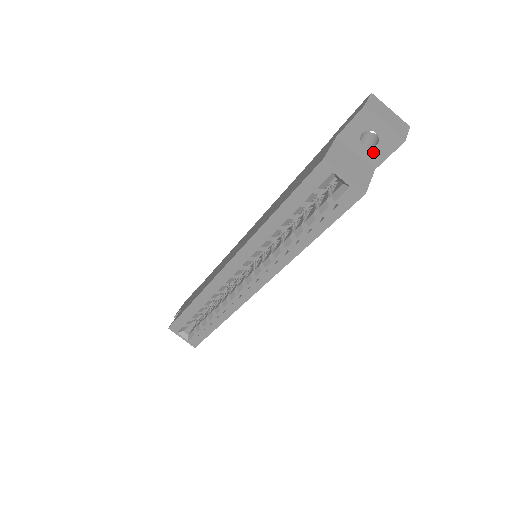
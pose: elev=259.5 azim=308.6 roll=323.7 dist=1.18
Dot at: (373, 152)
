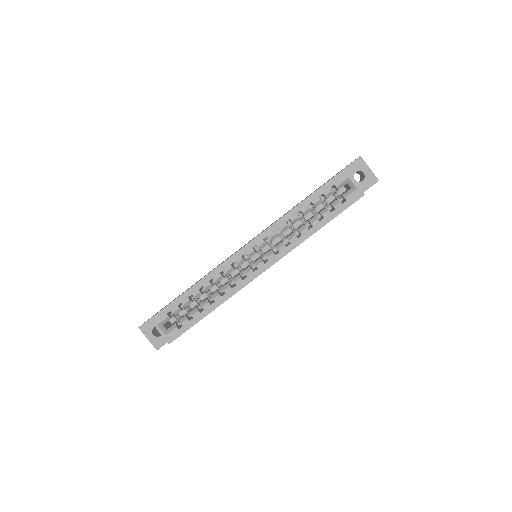
Dot at: (360, 185)
